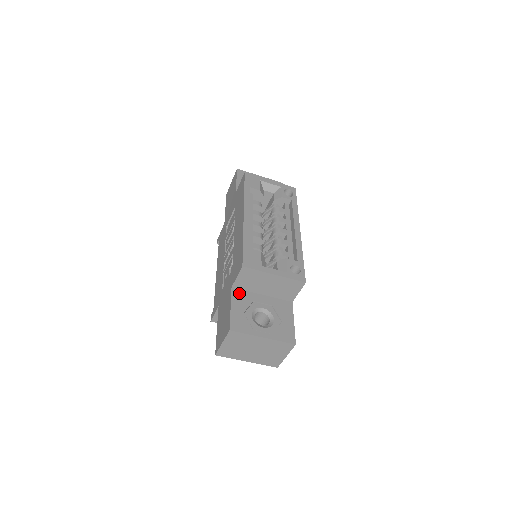
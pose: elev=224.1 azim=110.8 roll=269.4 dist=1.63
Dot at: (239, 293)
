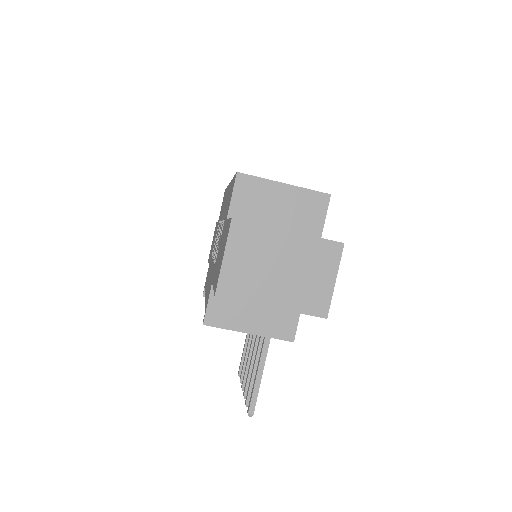
Dot at: occluded
